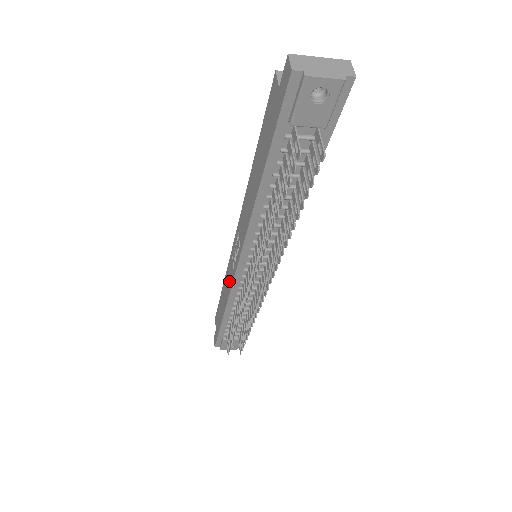
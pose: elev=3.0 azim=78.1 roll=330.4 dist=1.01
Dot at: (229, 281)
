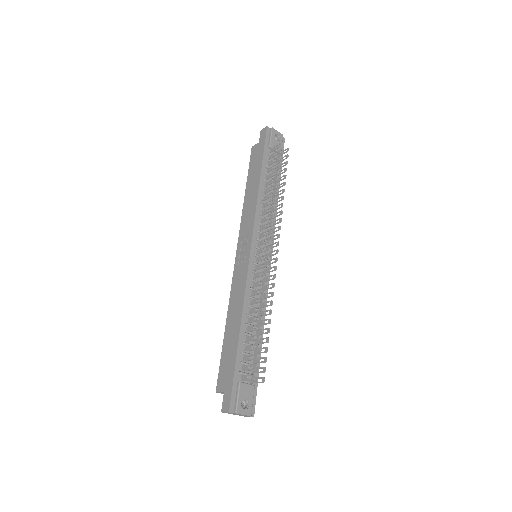
Dot at: (240, 285)
